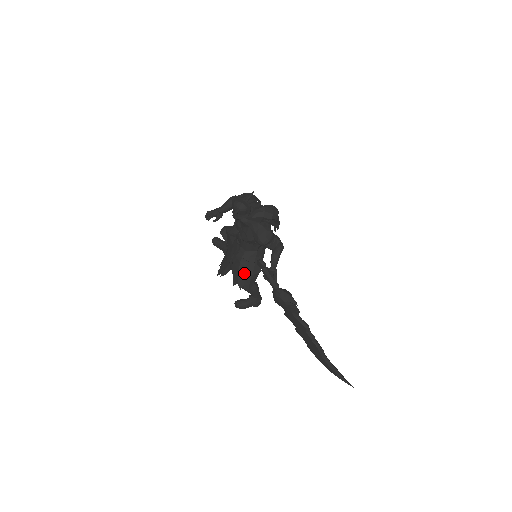
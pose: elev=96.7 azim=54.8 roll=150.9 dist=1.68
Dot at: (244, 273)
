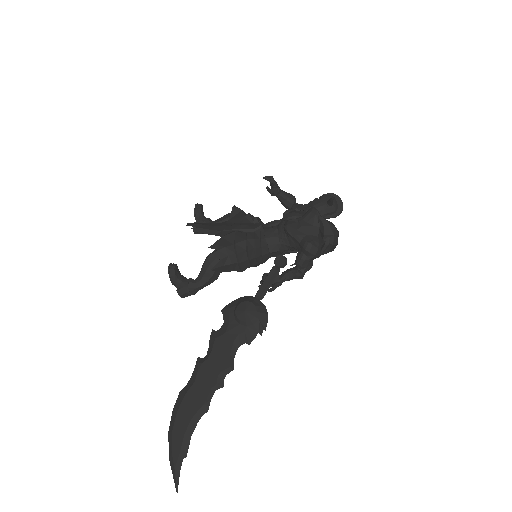
Dot at: (238, 251)
